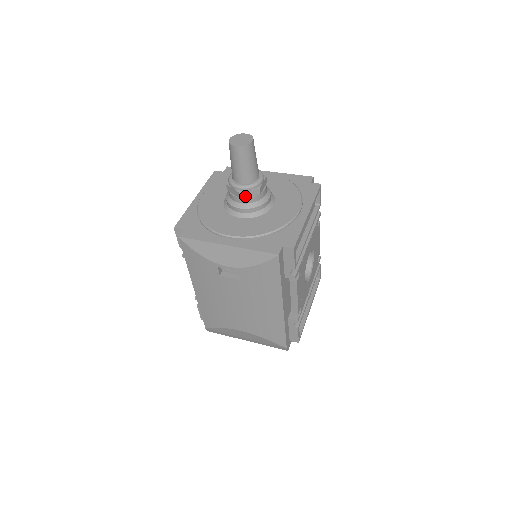
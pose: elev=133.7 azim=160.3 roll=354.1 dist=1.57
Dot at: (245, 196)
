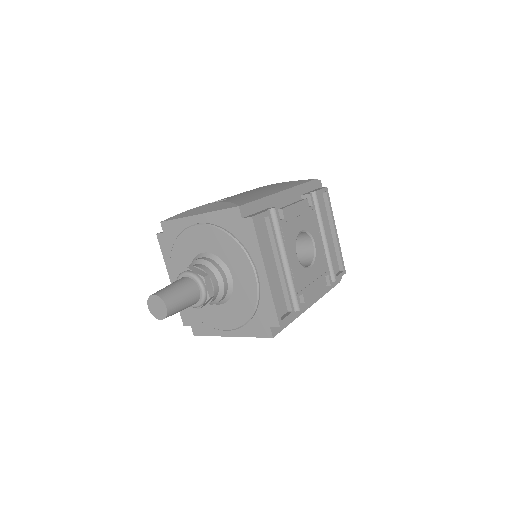
Dot at: (205, 304)
